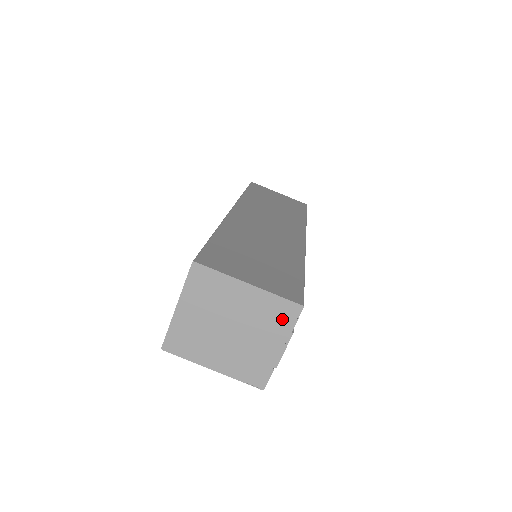
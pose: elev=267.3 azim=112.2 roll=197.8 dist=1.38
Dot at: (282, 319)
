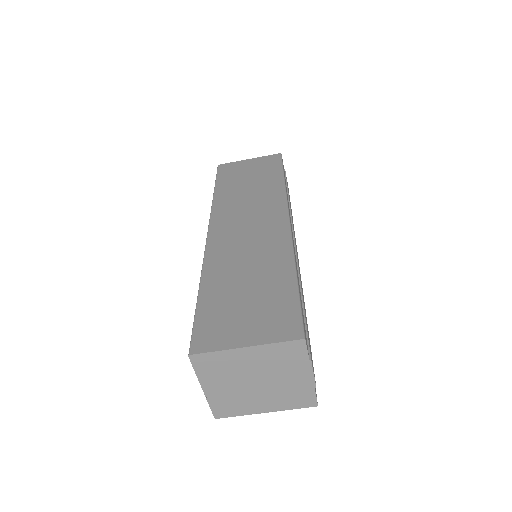
Dot at: (294, 356)
